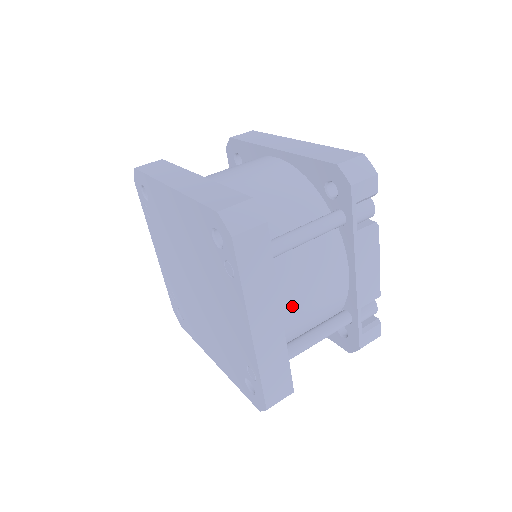
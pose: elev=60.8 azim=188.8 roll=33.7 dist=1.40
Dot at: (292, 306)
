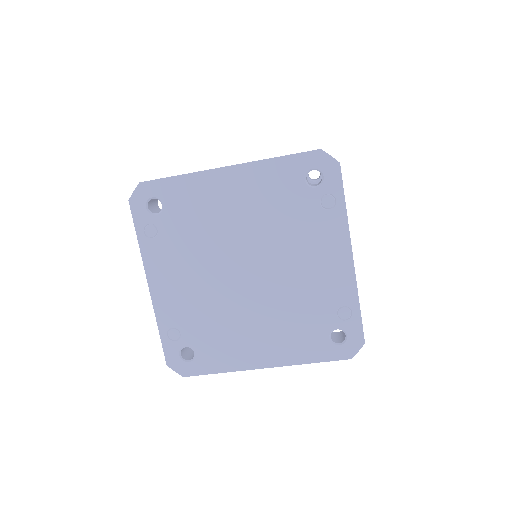
Dot at: occluded
